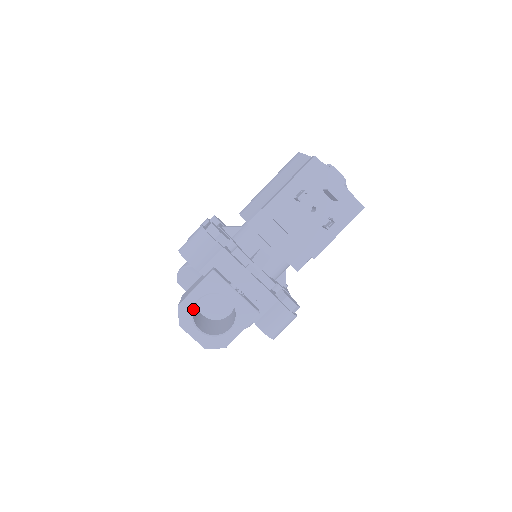
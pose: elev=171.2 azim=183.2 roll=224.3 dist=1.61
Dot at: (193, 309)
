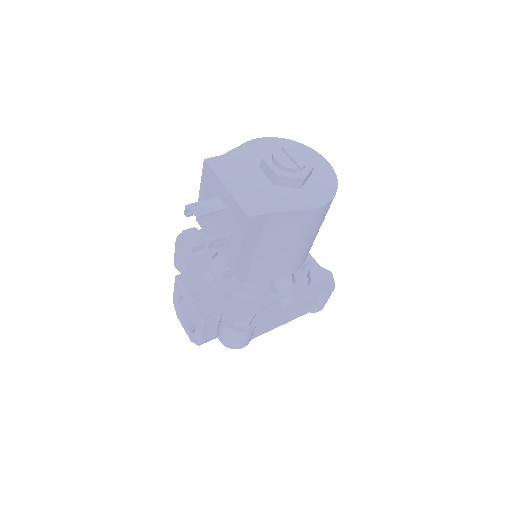
Dot at: (179, 306)
